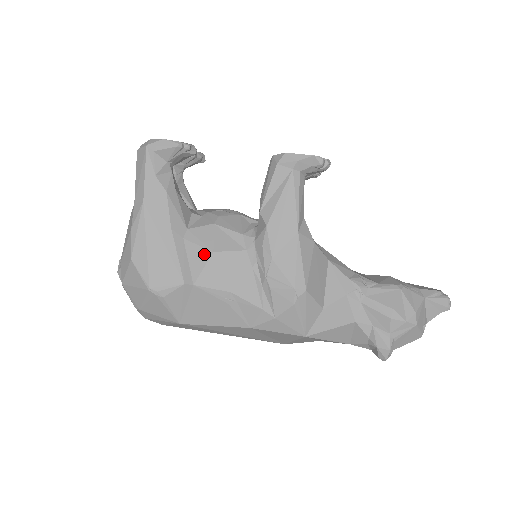
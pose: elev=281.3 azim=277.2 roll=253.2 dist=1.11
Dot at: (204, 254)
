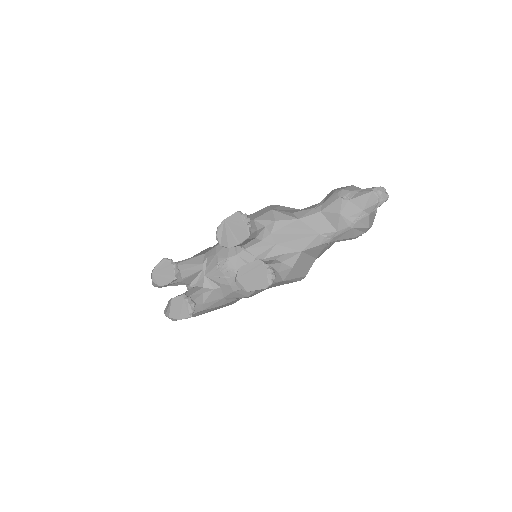
Dot at: occluded
